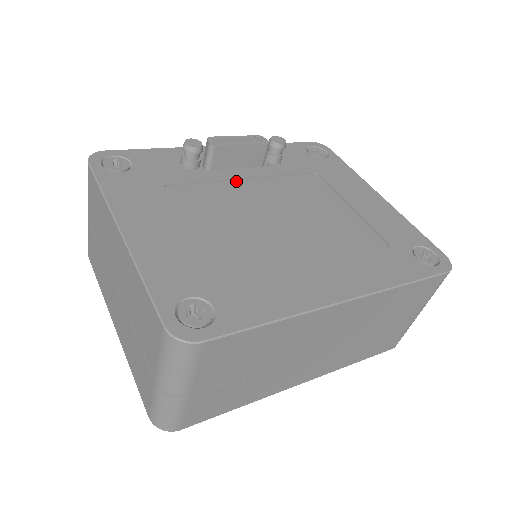
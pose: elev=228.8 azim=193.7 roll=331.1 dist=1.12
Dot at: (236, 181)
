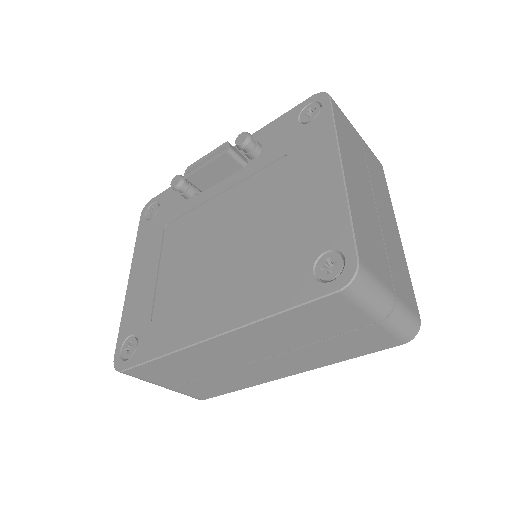
Dot at: (212, 200)
